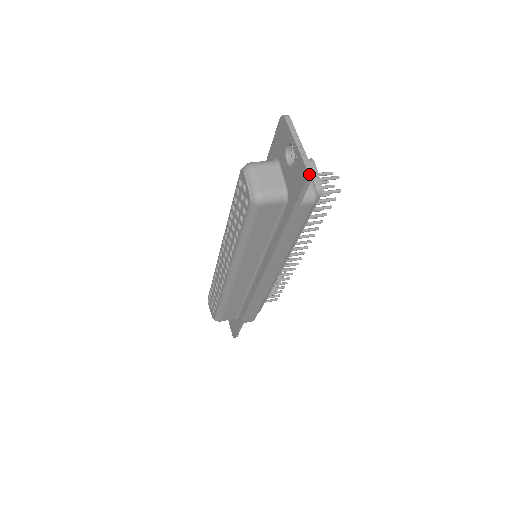
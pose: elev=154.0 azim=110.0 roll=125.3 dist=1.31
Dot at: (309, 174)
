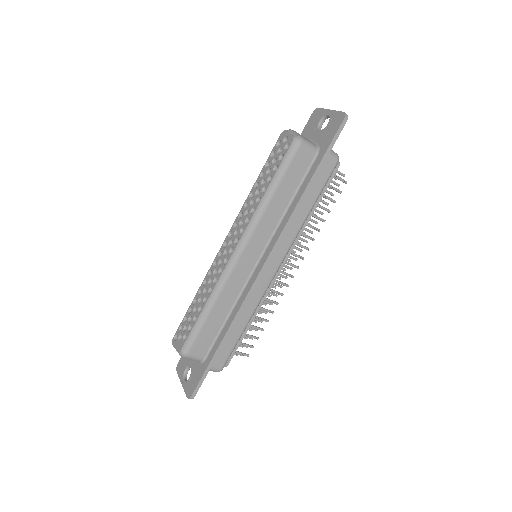
Dot at: (346, 115)
